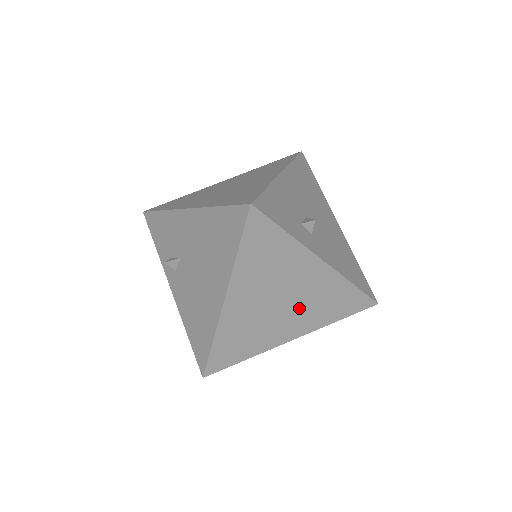
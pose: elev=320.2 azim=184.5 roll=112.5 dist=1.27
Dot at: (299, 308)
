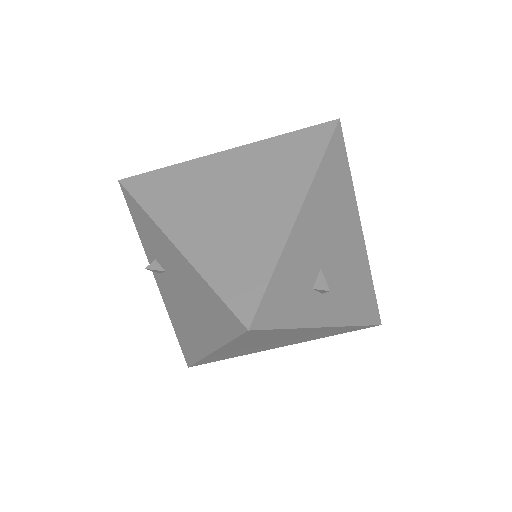
Dot at: (294, 340)
